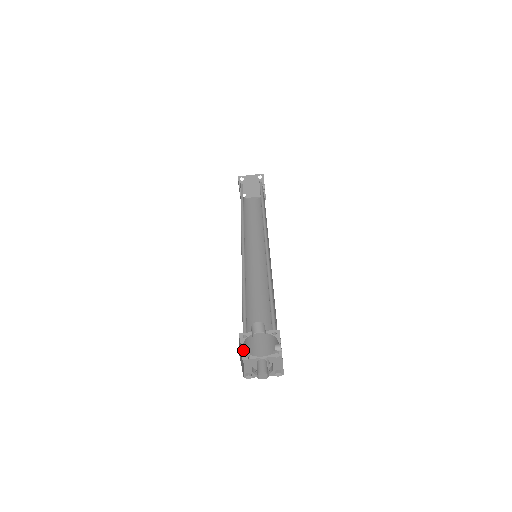
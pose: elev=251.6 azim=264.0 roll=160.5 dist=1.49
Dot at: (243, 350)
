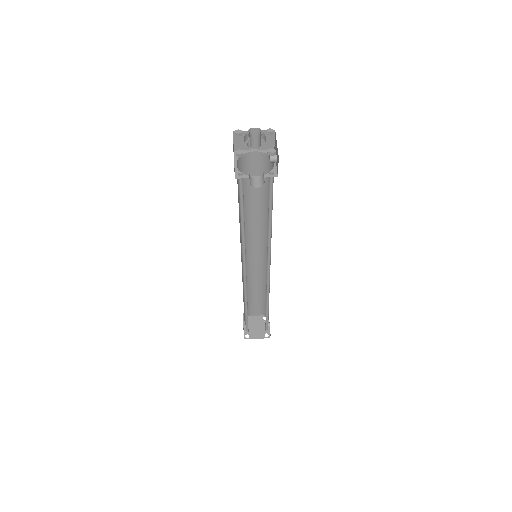
Dot at: (236, 168)
